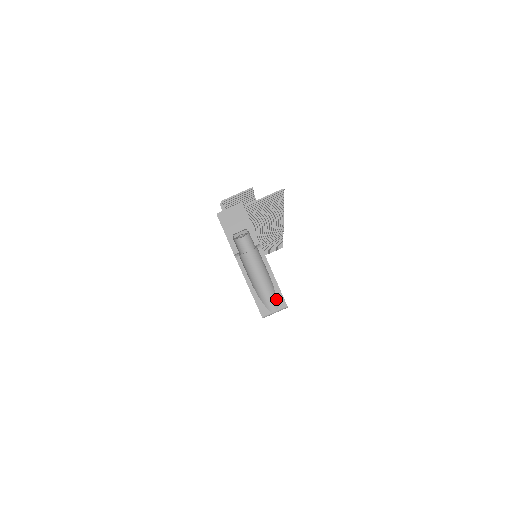
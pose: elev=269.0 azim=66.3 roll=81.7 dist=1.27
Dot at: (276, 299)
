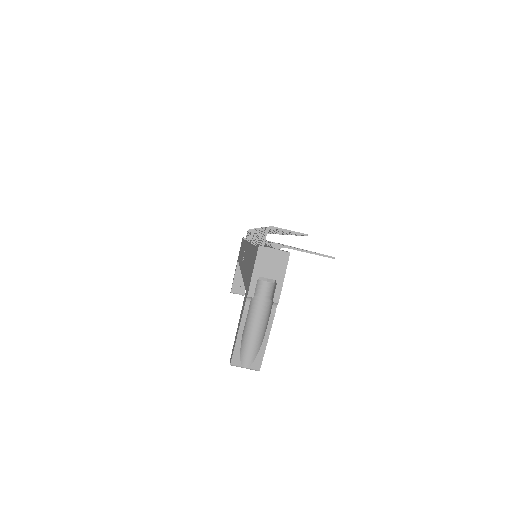
Dot at: (255, 358)
